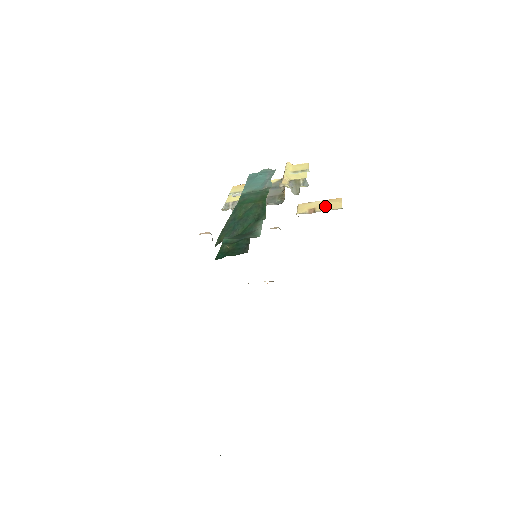
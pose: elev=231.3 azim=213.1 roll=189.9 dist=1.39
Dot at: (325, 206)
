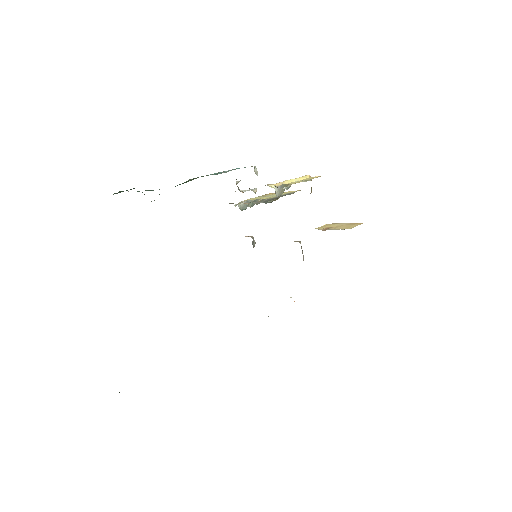
Dot at: (341, 226)
